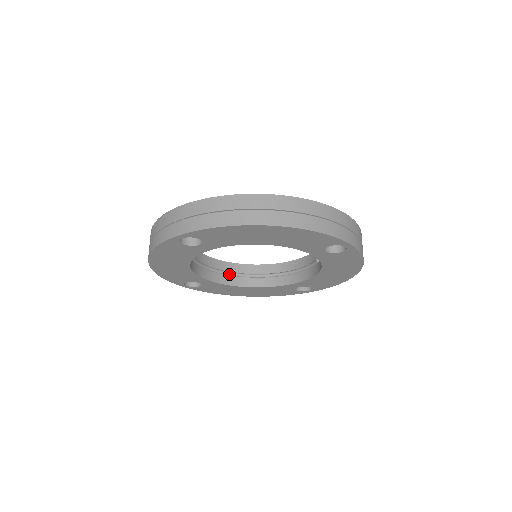
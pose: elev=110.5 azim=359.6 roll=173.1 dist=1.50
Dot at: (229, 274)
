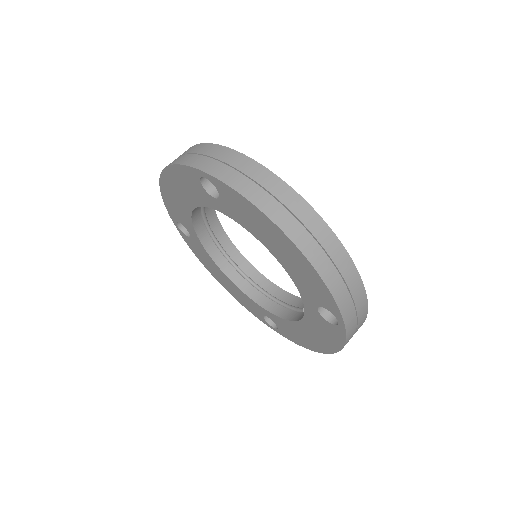
Dot at: (221, 250)
